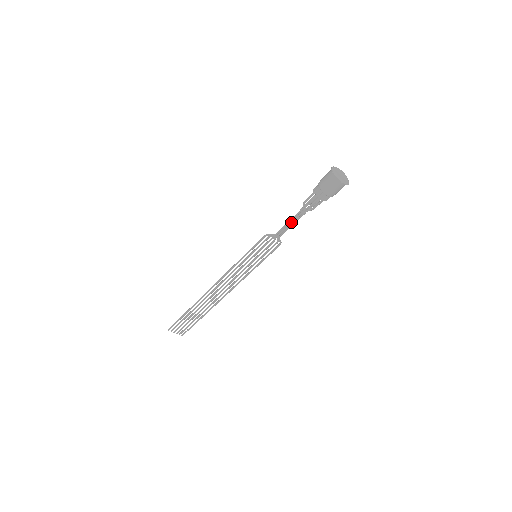
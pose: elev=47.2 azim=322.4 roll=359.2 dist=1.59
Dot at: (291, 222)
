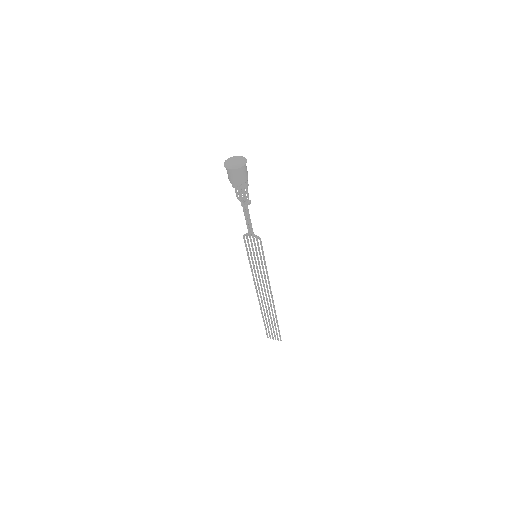
Dot at: (245, 218)
